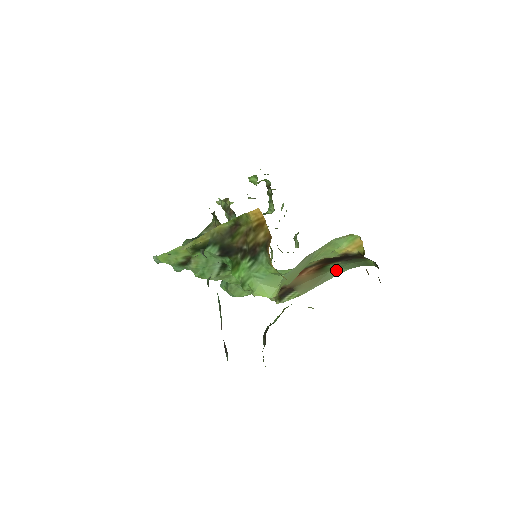
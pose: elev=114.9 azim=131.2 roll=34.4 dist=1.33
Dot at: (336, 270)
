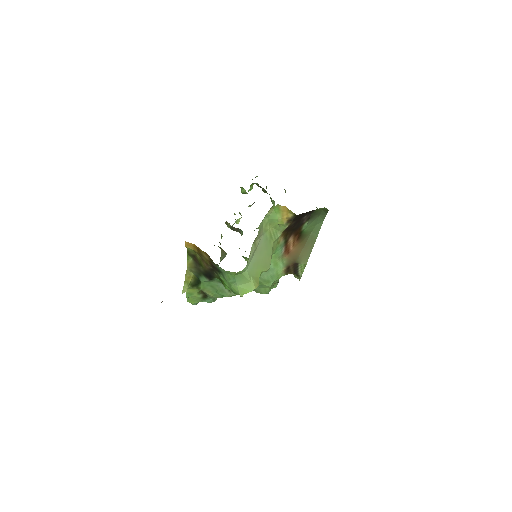
Dot at: (315, 228)
